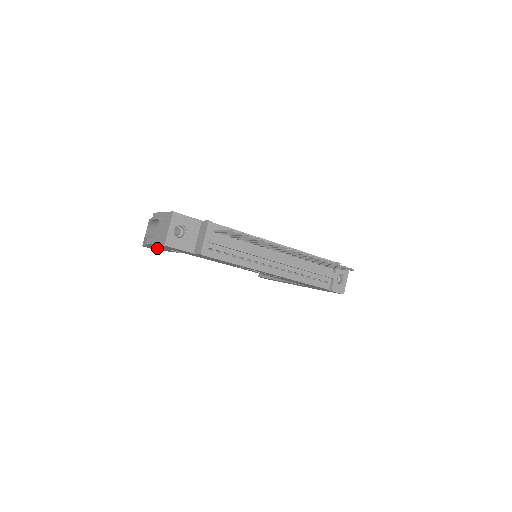
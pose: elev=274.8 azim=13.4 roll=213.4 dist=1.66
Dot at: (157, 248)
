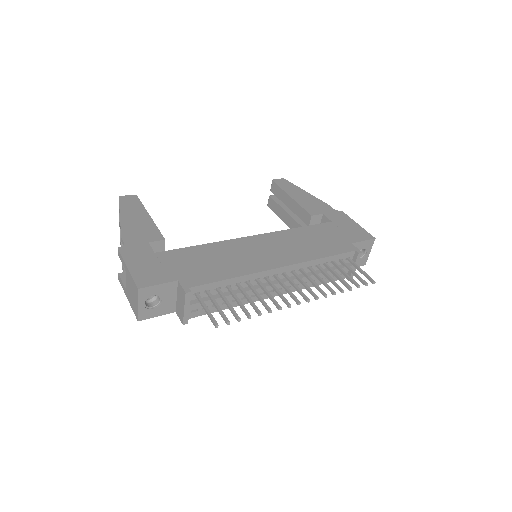
Dot at: occluded
